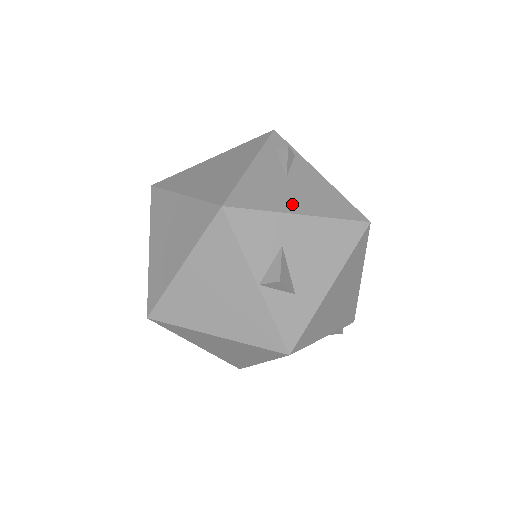
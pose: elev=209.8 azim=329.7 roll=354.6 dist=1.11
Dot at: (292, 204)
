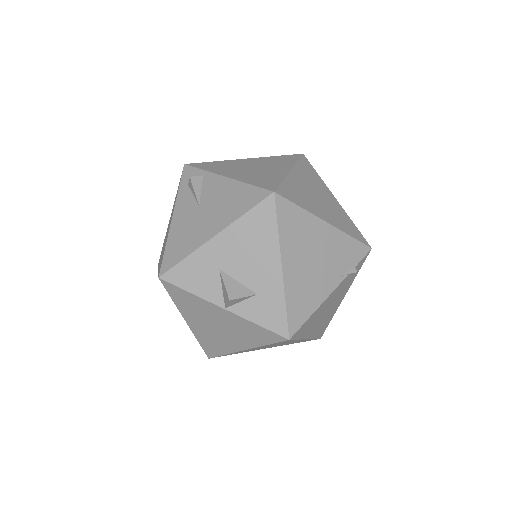
Dot at: (206, 231)
